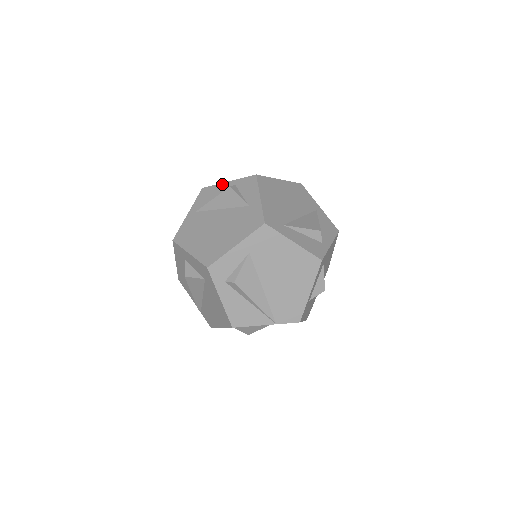
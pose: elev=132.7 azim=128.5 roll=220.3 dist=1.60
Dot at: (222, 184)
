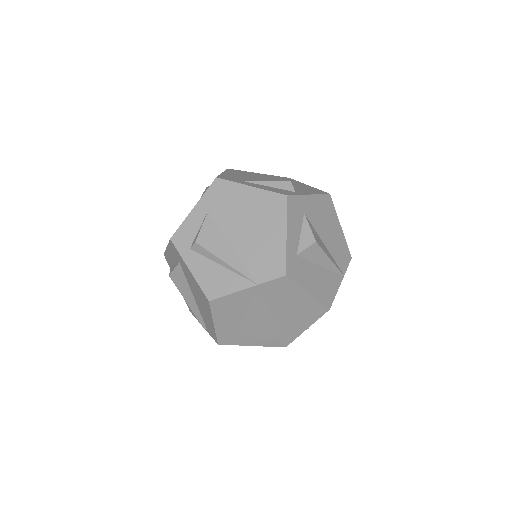
Dot at: occluded
